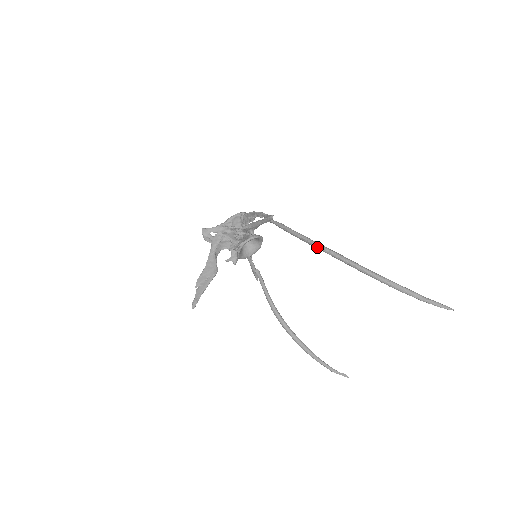
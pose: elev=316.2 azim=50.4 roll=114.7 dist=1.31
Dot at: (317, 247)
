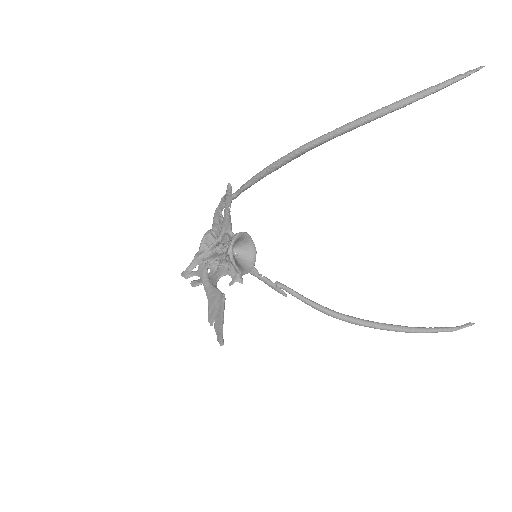
Dot at: (290, 157)
